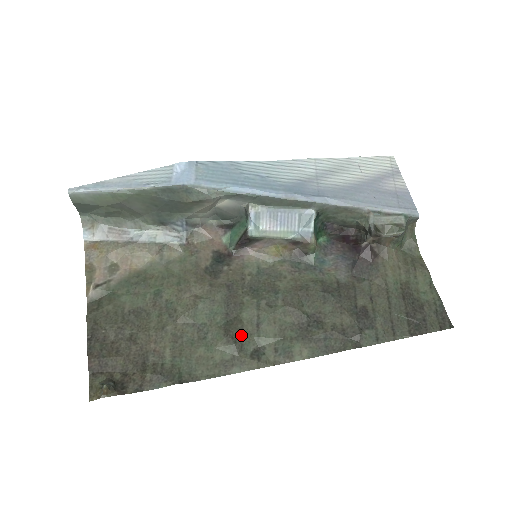
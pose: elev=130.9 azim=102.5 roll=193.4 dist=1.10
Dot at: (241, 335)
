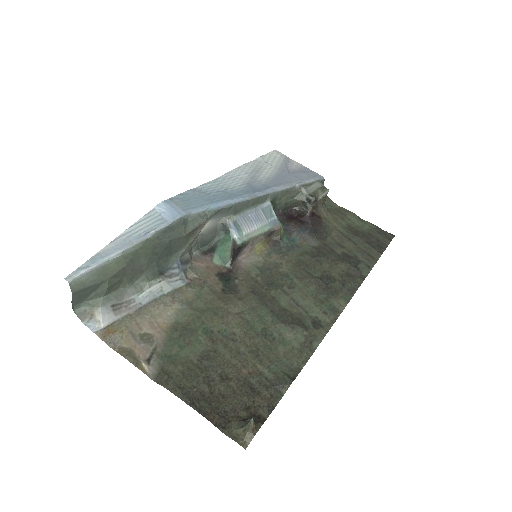
Dot at: (296, 318)
